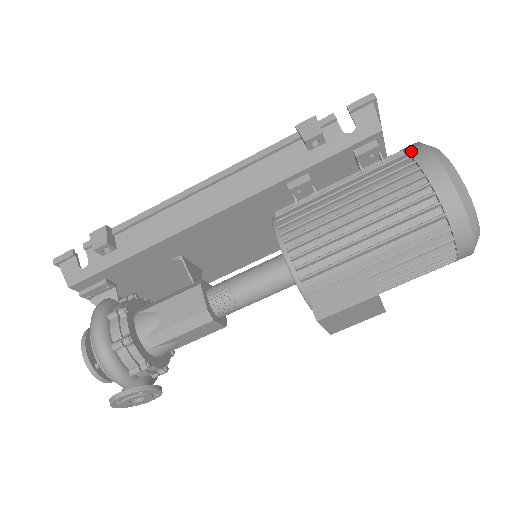
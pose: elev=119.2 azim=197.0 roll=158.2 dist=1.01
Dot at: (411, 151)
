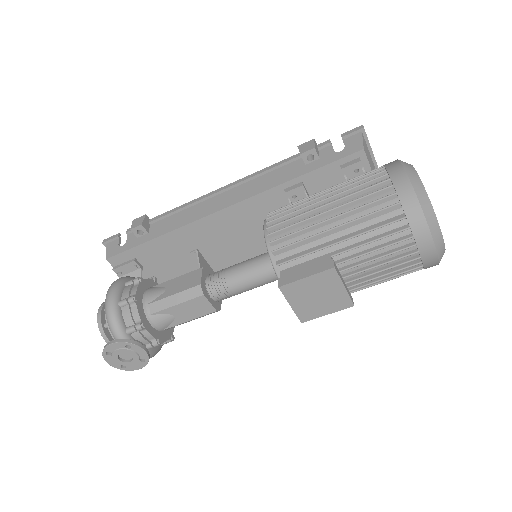
Dot at: (386, 164)
